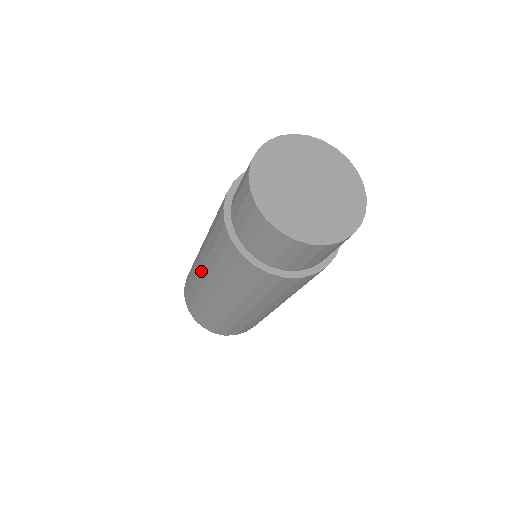
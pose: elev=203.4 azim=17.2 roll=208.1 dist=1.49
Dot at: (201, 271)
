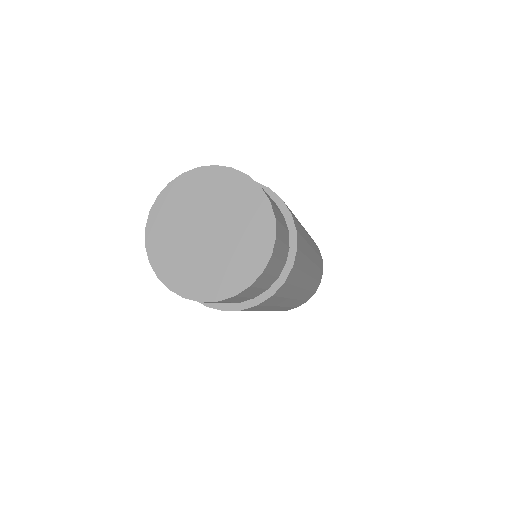
Dot at: occluded
